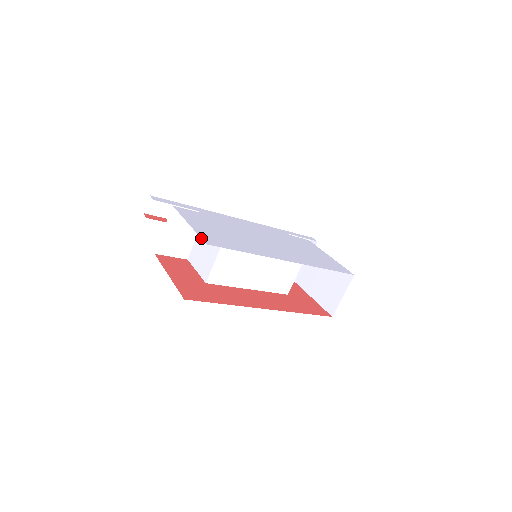
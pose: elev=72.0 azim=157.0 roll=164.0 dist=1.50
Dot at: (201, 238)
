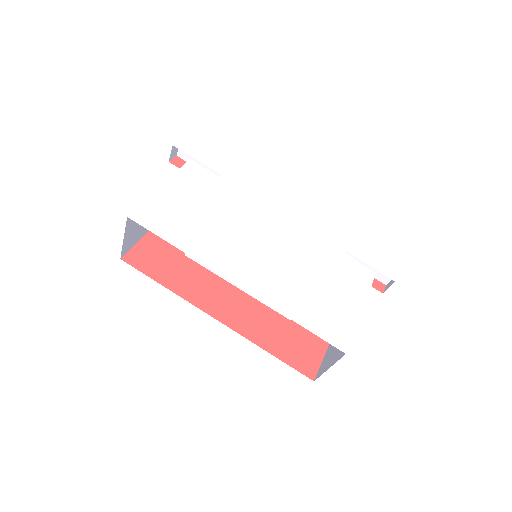
Dot at: (137, 207)
